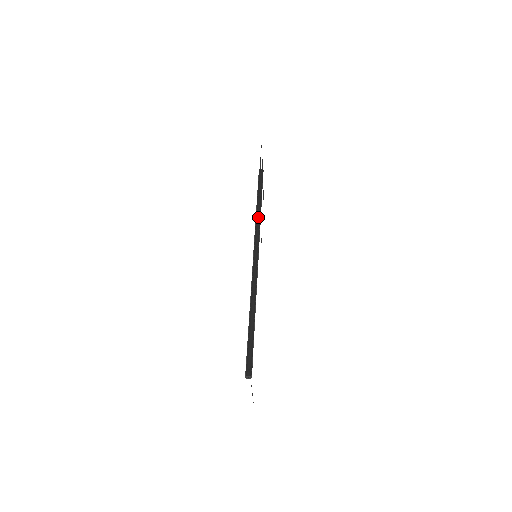
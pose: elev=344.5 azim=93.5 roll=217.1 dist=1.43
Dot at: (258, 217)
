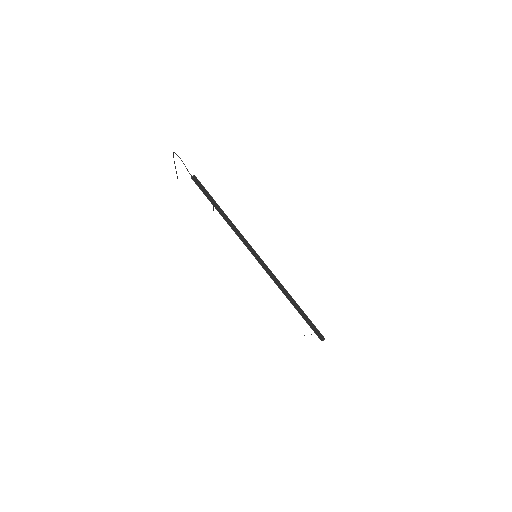
Dot at: (231, 224)
